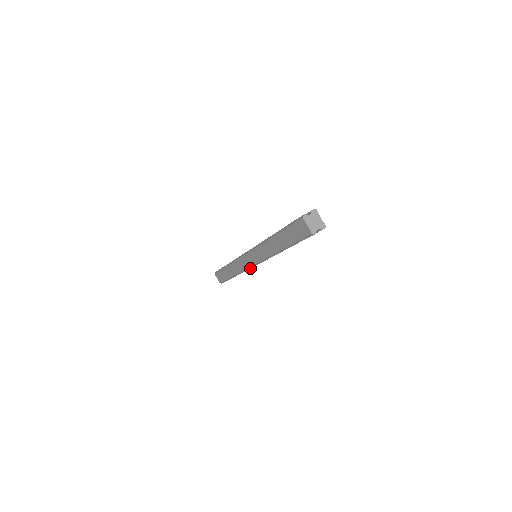
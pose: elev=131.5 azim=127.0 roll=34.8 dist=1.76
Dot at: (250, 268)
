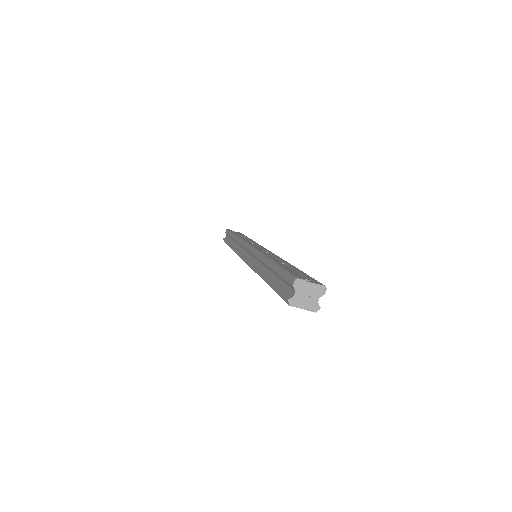
Dot at: occluded
